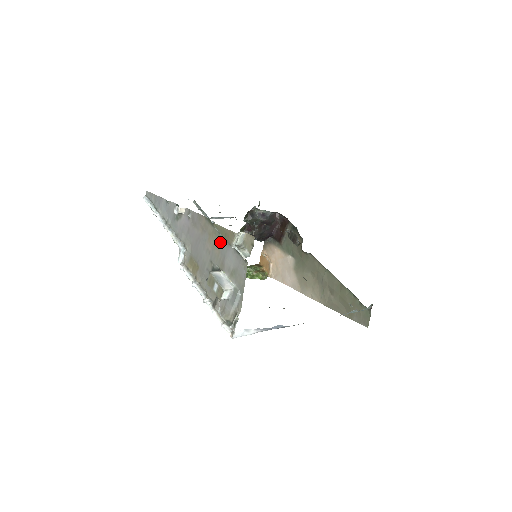
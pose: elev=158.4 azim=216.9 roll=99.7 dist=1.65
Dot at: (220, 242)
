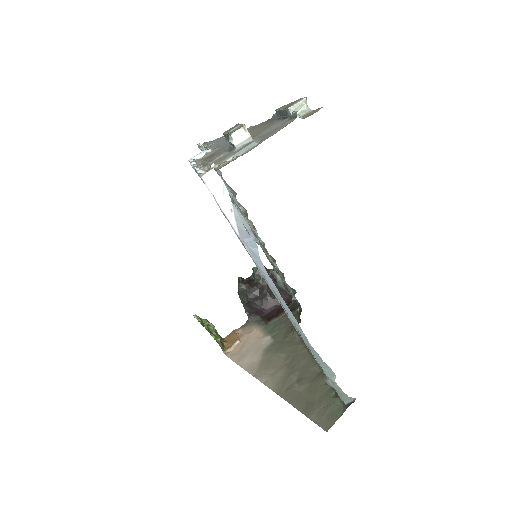
Dot at: (269, 125)
